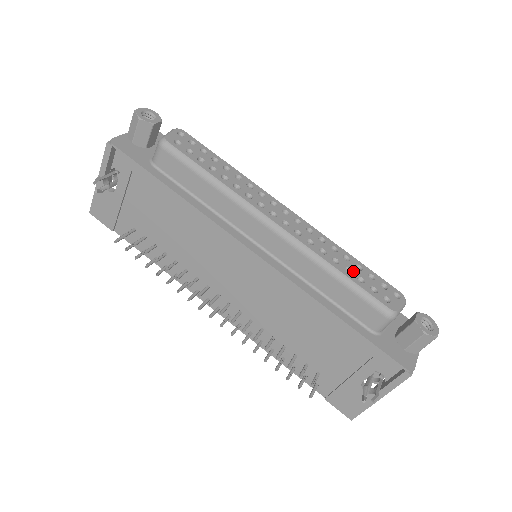
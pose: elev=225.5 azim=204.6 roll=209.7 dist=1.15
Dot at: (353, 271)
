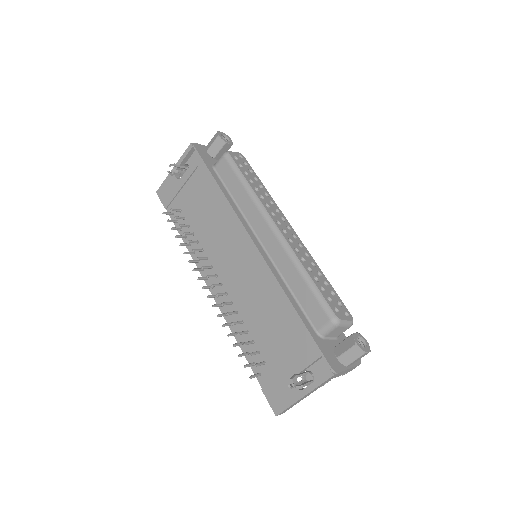
Dot at: (320, 282)
